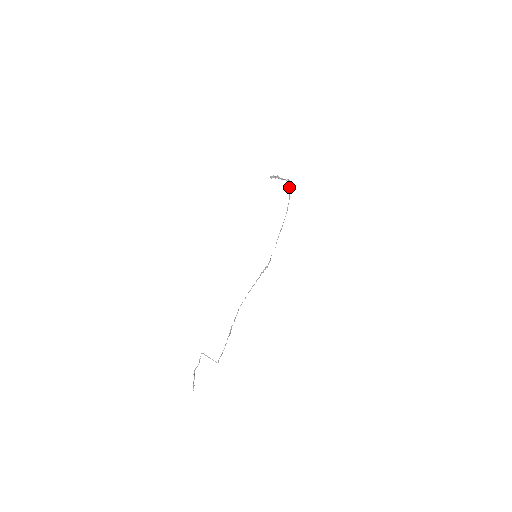
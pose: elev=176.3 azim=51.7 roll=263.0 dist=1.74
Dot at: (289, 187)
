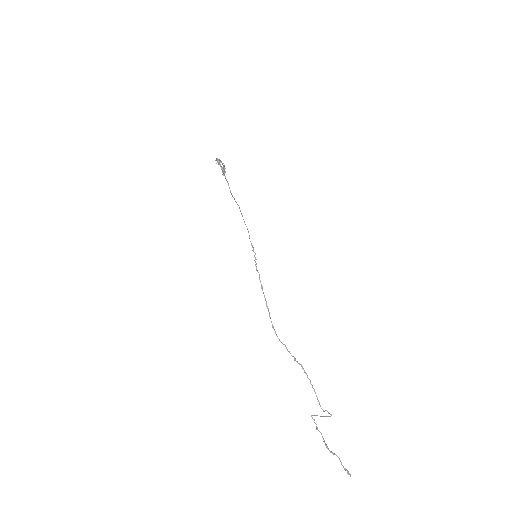
Dot at: (218, 164)
